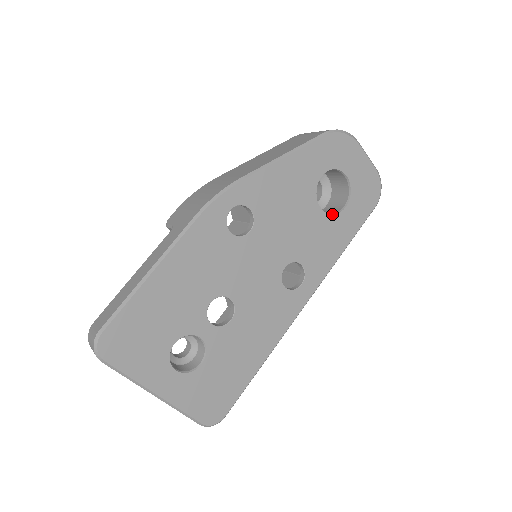
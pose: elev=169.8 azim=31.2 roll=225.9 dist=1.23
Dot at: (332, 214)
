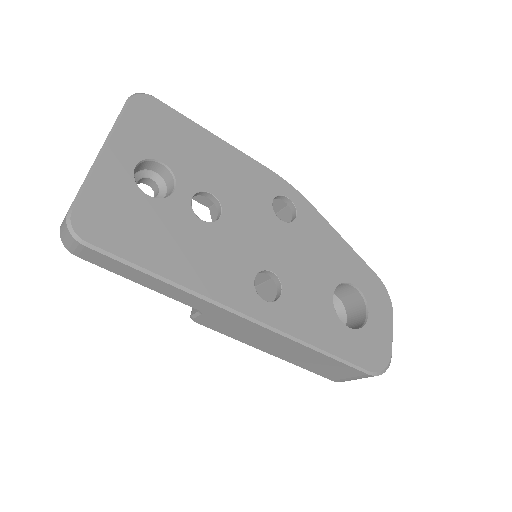
Dot at: occluded
